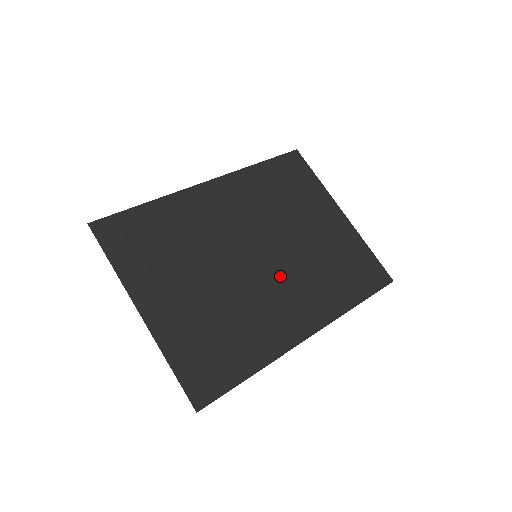
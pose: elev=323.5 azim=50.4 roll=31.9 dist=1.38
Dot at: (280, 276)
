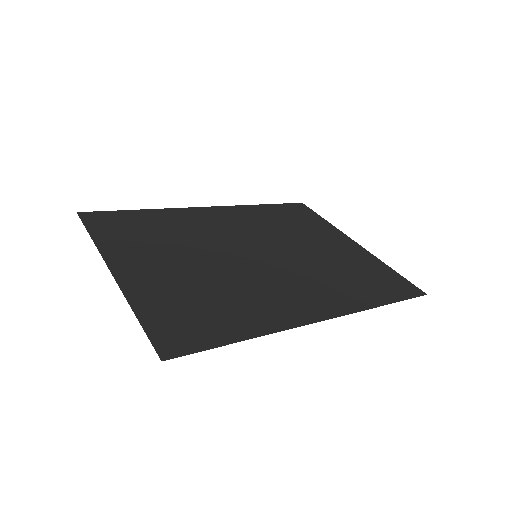
Dot at: (284, 271)
